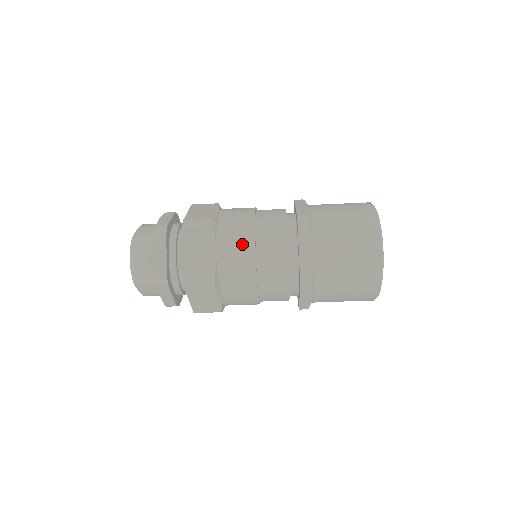
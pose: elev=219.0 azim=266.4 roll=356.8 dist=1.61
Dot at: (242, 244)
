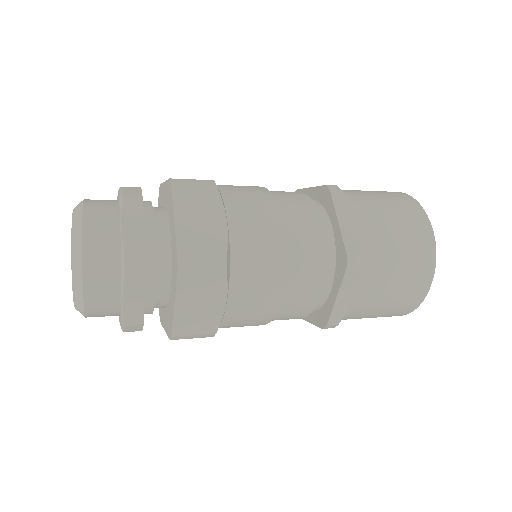
Dot at: (264, 292)
